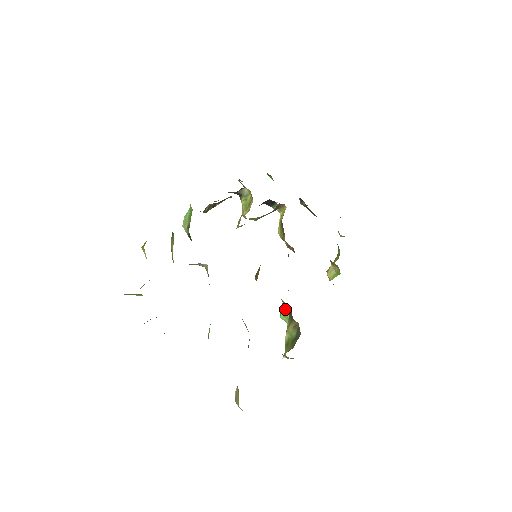
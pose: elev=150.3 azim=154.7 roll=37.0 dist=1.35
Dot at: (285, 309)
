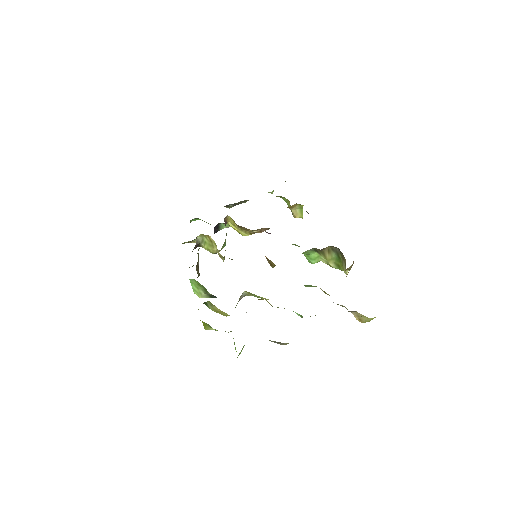
Dot at: (310, 255)
